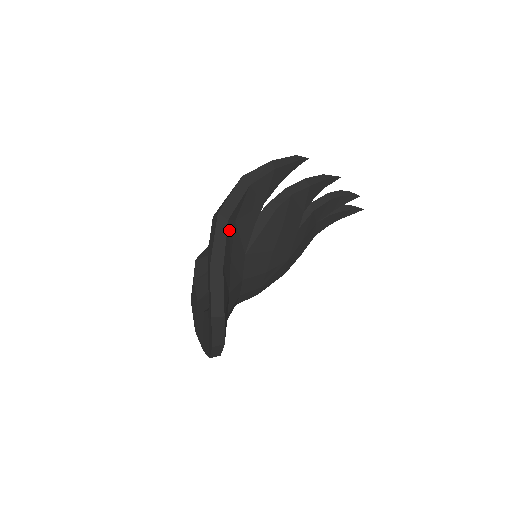
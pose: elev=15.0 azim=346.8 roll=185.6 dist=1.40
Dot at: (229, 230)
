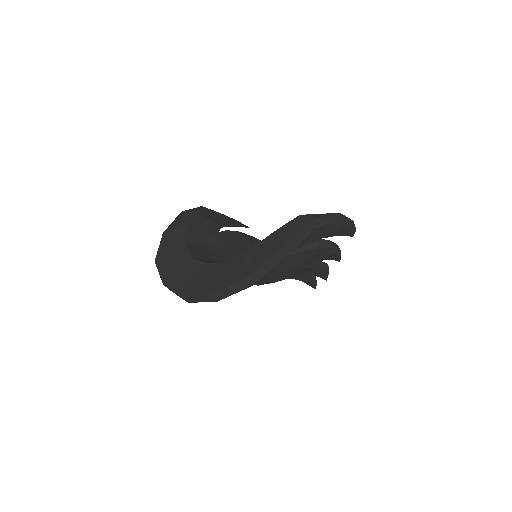
Dot at: occluded
